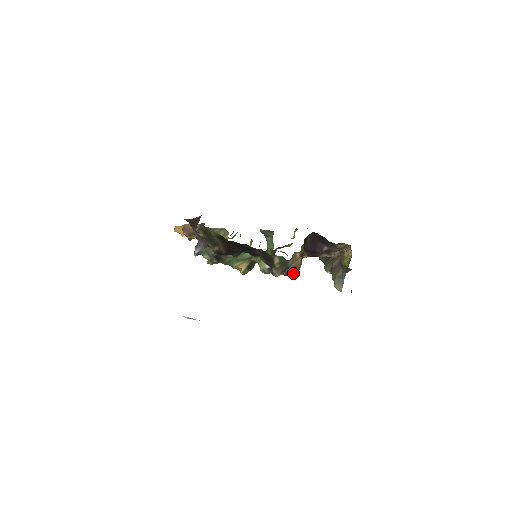
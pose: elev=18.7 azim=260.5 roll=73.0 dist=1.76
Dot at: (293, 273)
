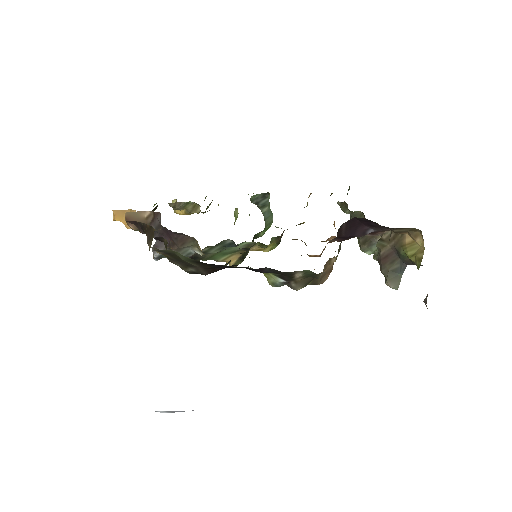
Dot at: (323, 280)
